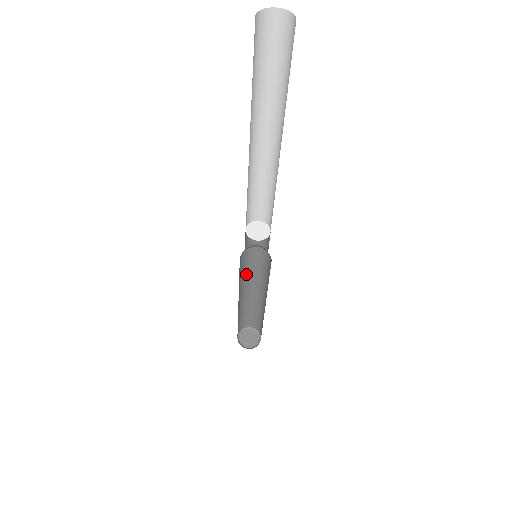
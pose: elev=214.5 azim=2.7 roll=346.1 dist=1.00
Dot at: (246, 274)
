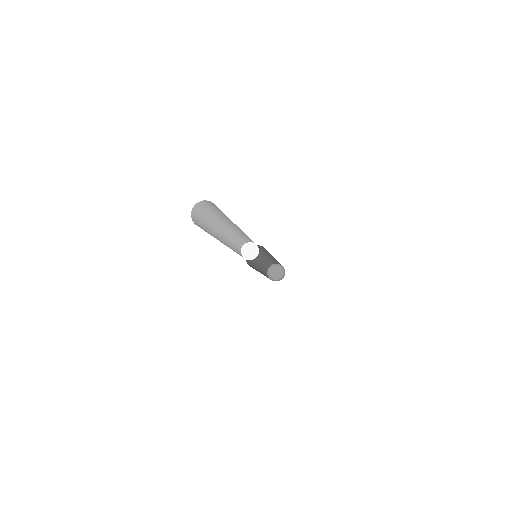
Dot at: occluded
